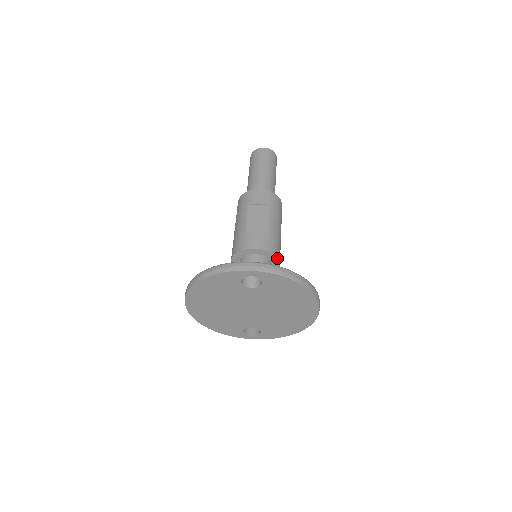
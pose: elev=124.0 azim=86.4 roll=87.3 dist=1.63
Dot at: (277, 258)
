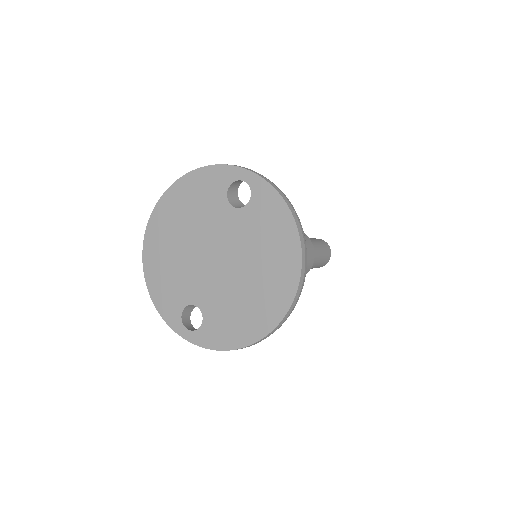
Dot at: occluded
